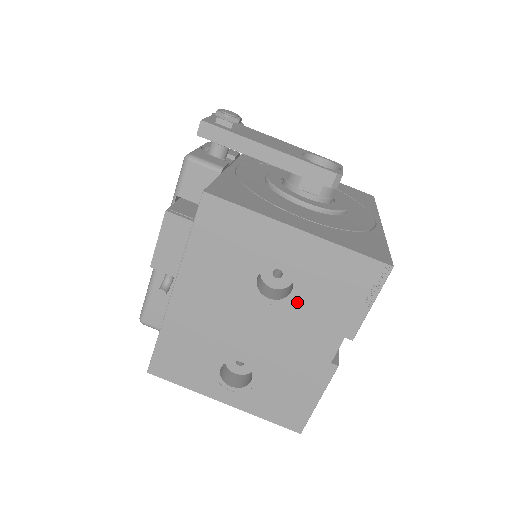
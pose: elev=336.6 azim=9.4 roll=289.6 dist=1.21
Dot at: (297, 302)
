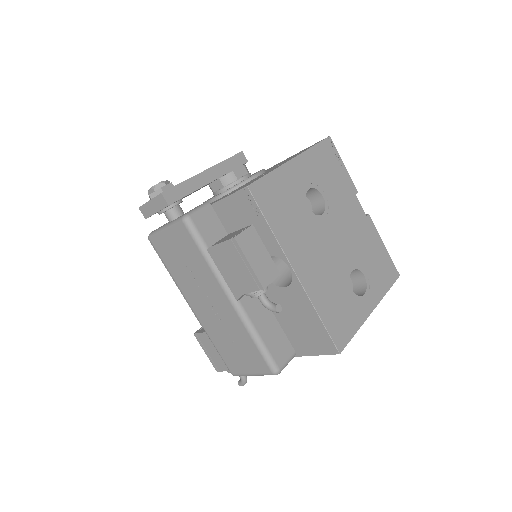
Dot at: (330, 200)
